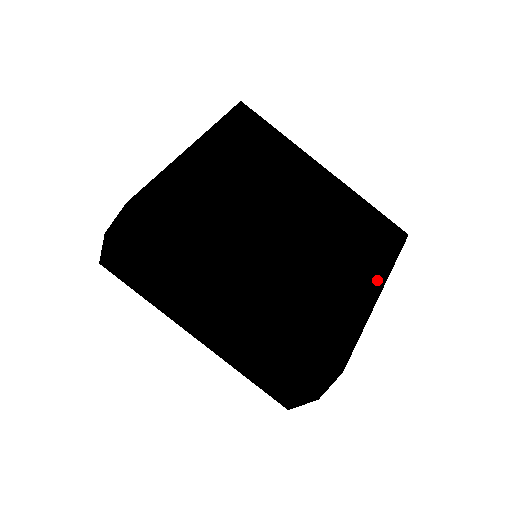
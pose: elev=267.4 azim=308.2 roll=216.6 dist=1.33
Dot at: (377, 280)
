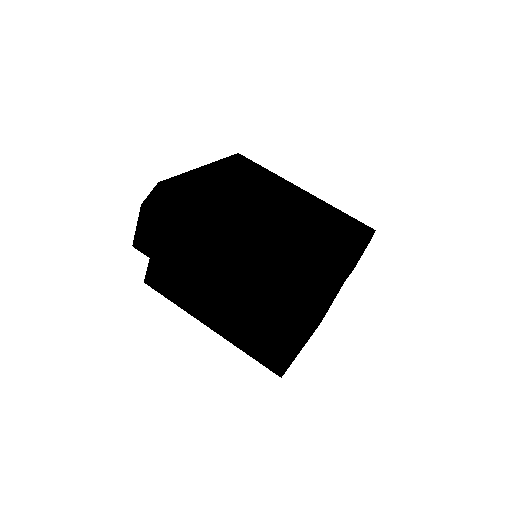
Dot at: (352, 247)
